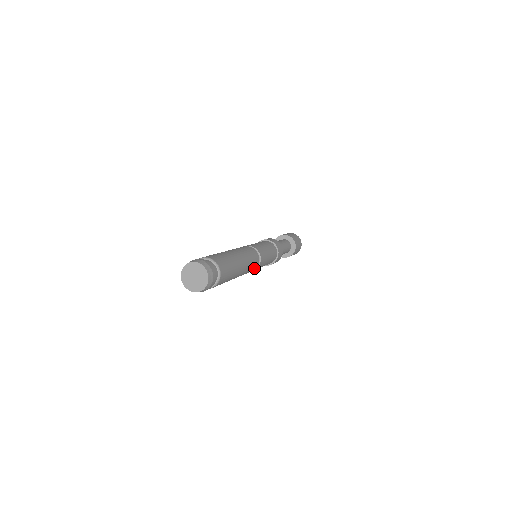
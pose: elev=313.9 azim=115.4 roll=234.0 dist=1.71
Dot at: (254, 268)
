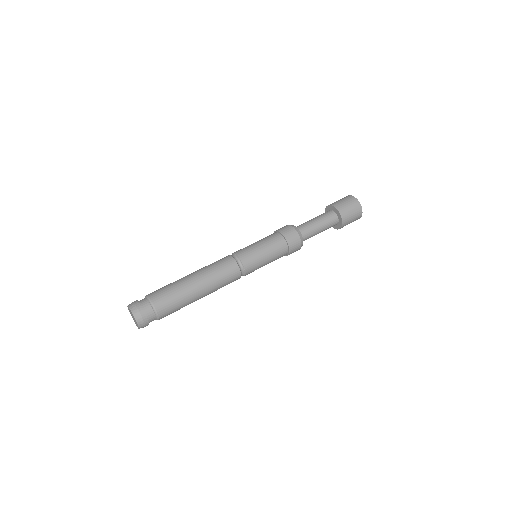
Dot at: (236, 279)
